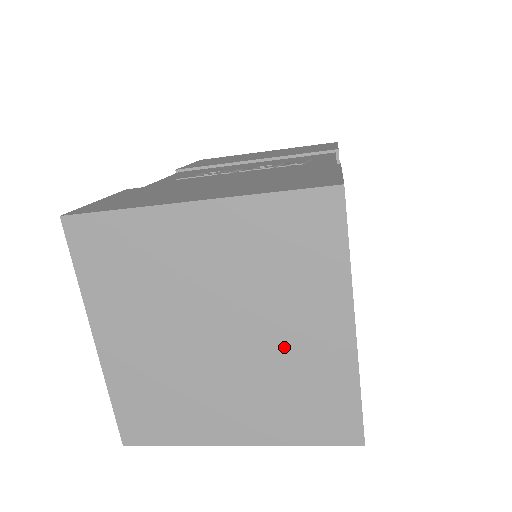
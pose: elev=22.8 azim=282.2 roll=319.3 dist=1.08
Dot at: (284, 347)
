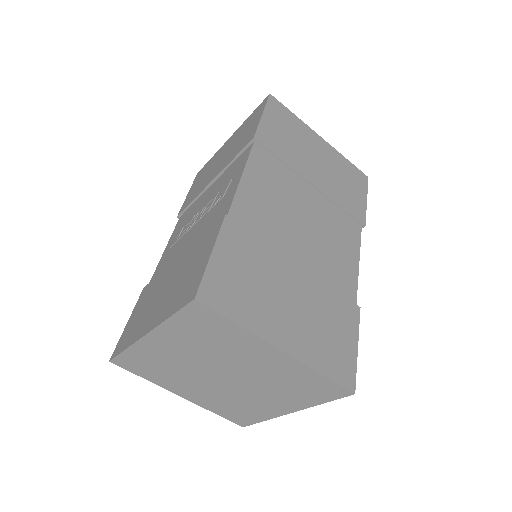
Dot at: (259, 370)
